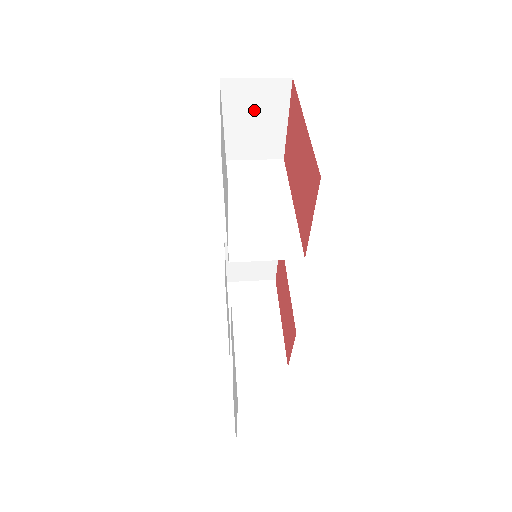
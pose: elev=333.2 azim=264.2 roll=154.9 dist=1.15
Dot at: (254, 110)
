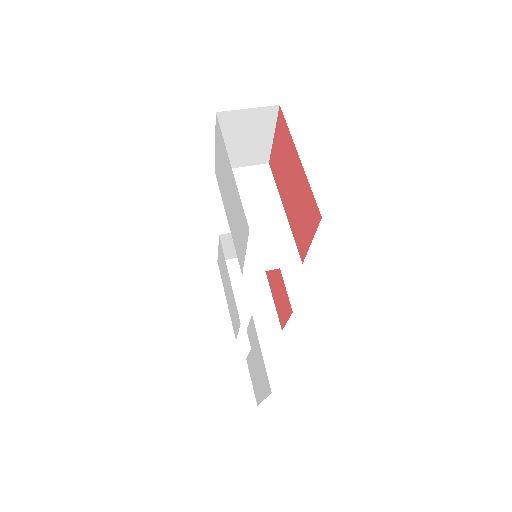
Dot at: (245, 131)
